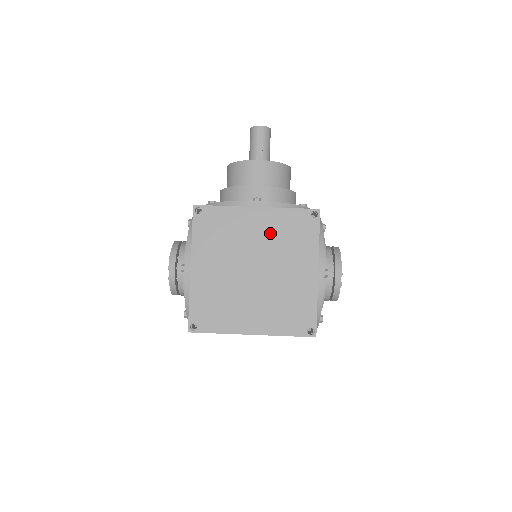
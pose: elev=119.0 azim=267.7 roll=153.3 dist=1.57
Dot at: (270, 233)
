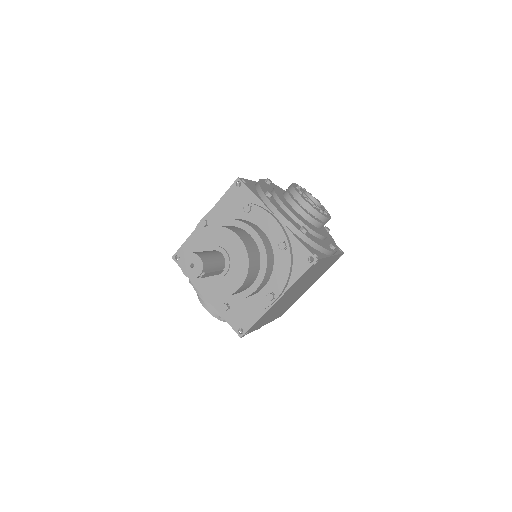
Dot at: occluded
